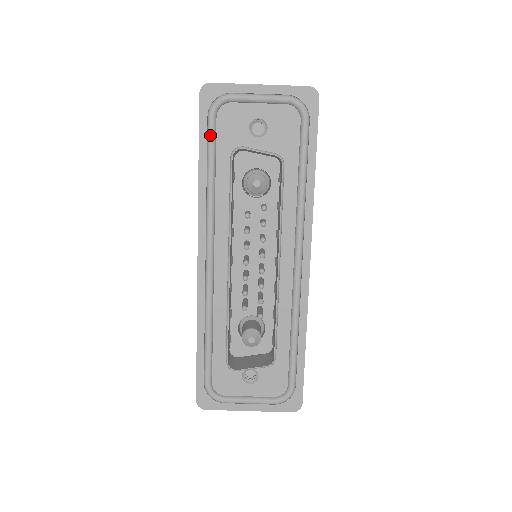
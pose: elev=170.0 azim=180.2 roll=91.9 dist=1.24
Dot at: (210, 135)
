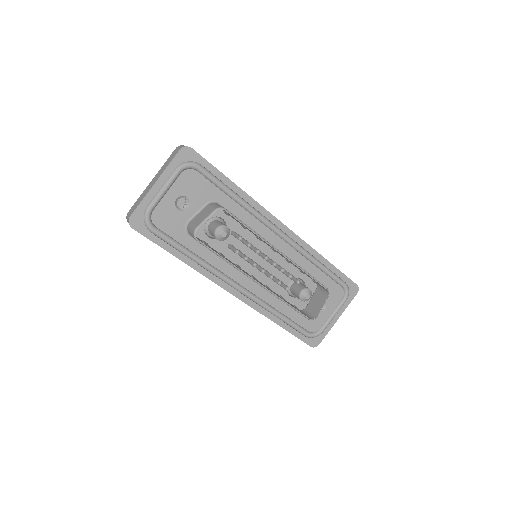
Dot at: (165, 239)
